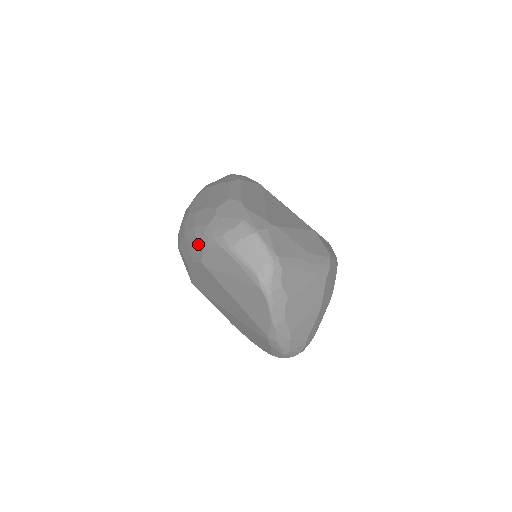
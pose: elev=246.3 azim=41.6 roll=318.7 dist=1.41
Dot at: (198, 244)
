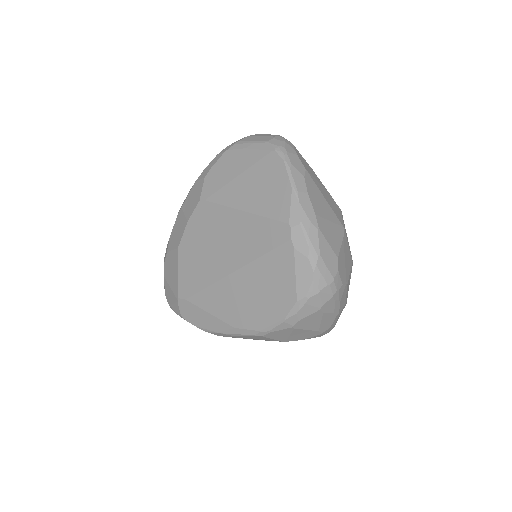
Dot at: (197, 184)
